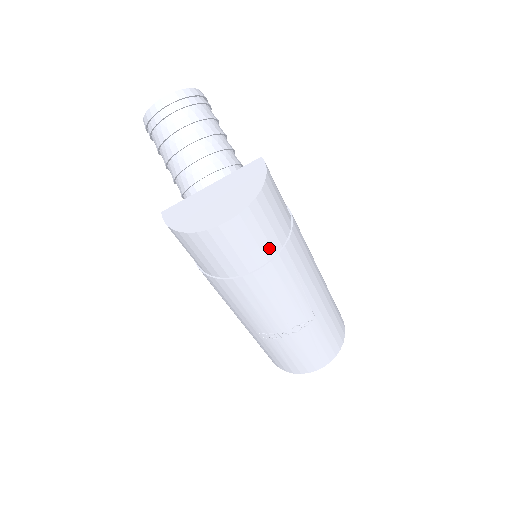
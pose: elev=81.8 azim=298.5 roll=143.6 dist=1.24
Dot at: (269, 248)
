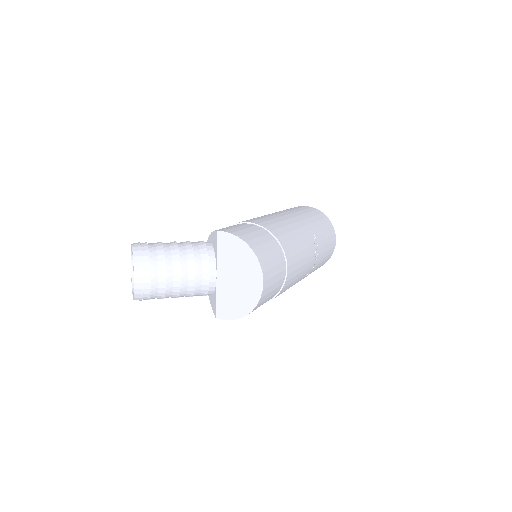
Dot at: (280, 257)
